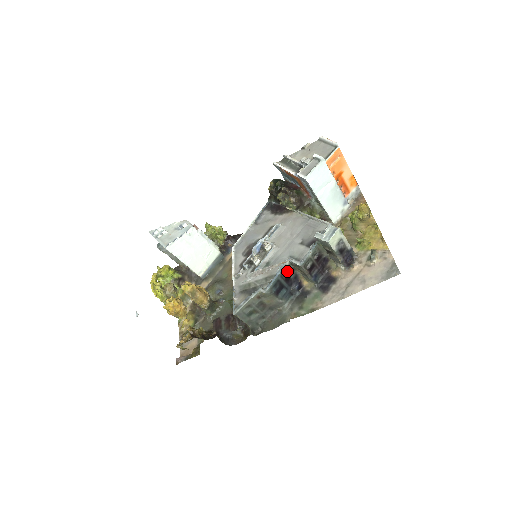
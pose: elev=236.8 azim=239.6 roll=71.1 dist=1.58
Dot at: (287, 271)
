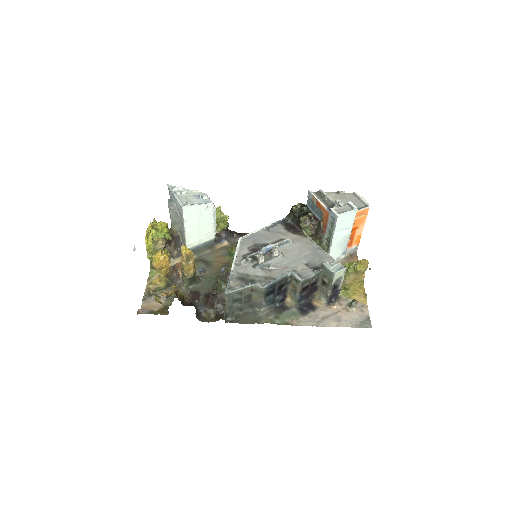
Dot at: (285, 281)
